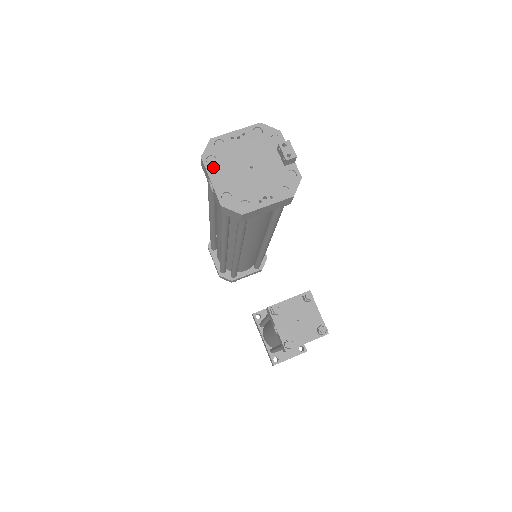
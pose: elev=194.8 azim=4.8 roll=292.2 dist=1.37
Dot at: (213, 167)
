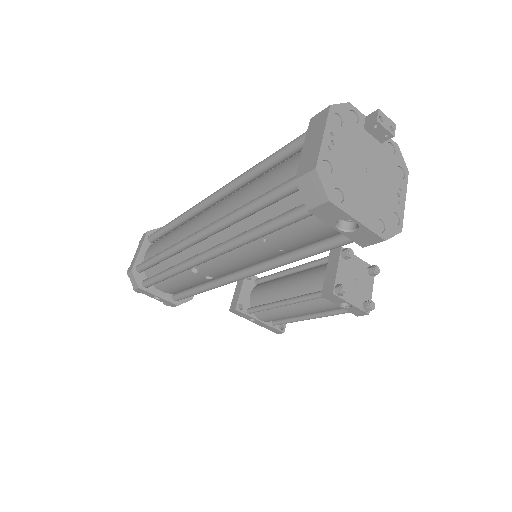
Dot at: (347, 203)
